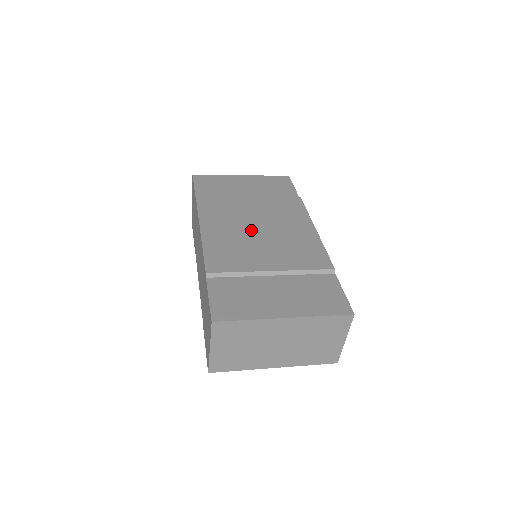
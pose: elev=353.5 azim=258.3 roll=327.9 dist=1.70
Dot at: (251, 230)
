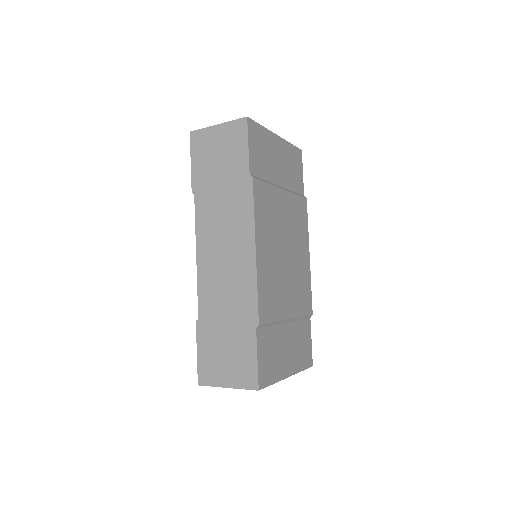
Dot at: (282, 254)
